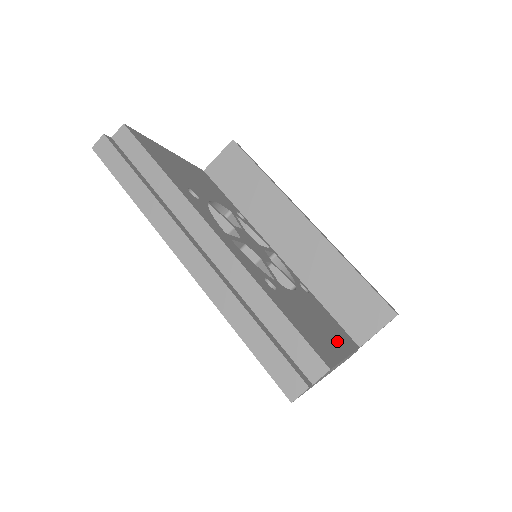
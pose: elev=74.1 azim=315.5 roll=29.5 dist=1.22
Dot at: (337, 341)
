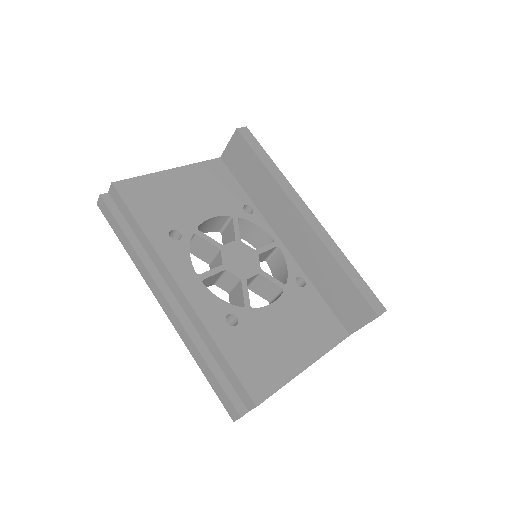
Dot at: (305, 350)
